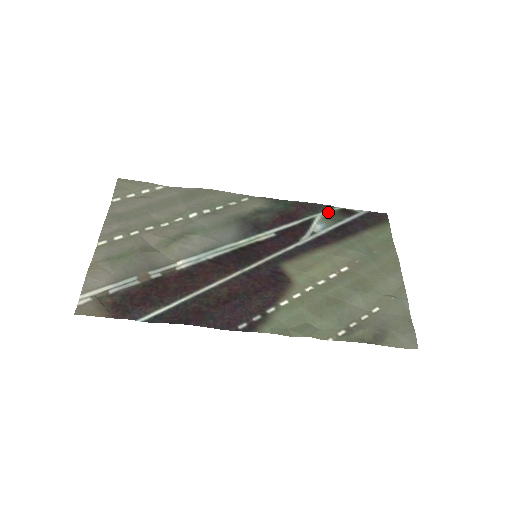
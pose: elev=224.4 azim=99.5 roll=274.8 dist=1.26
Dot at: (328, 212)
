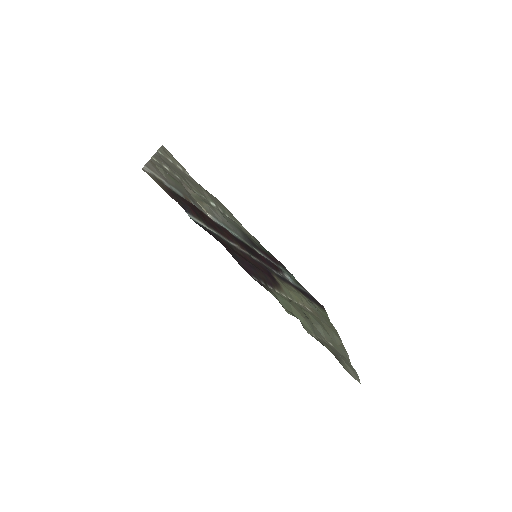
Dot at: (292, 276)
